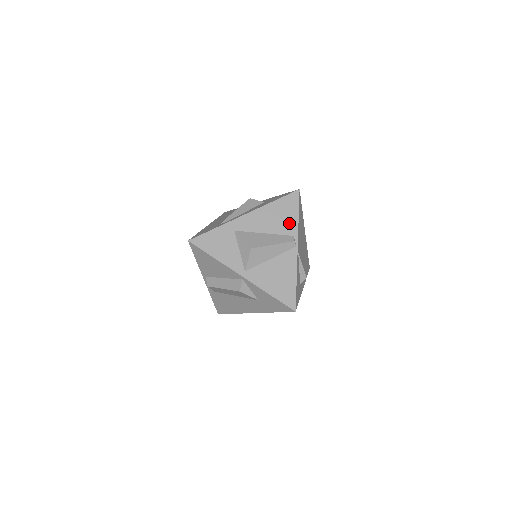
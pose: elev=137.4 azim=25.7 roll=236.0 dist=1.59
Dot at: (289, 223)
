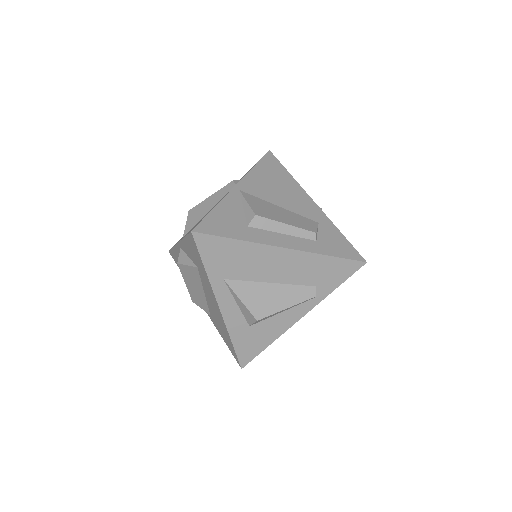
Dot at: occluded
